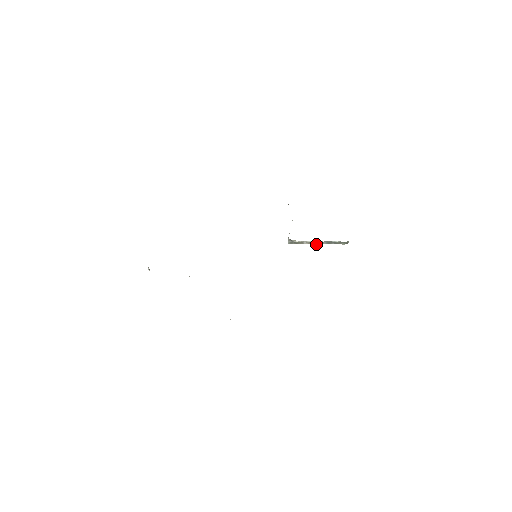
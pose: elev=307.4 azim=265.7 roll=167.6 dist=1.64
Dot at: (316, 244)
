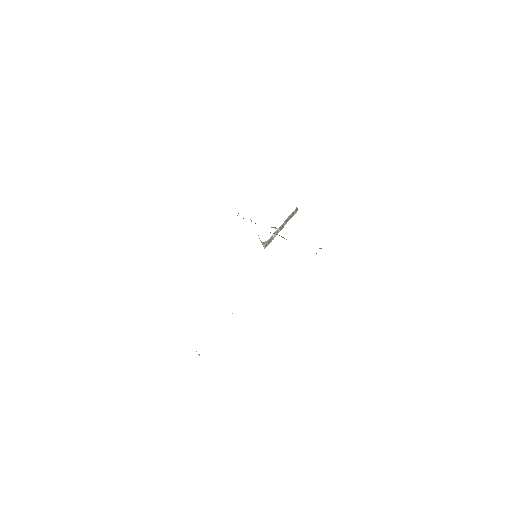
Dot at: occluded
